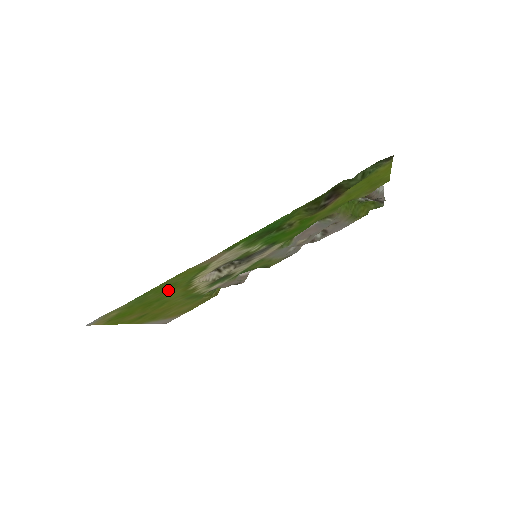
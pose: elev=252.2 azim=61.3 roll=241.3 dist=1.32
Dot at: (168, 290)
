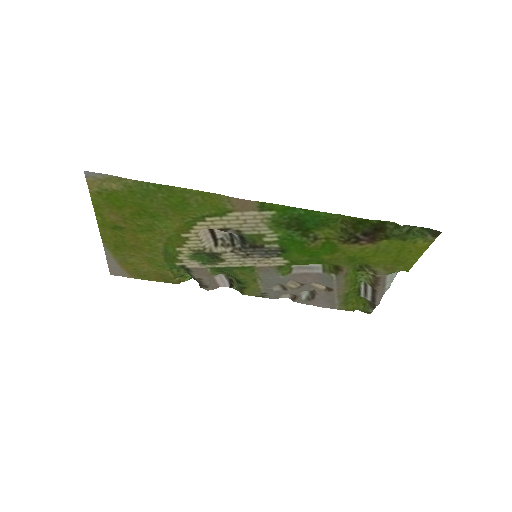
Dot at: (174, 210)
